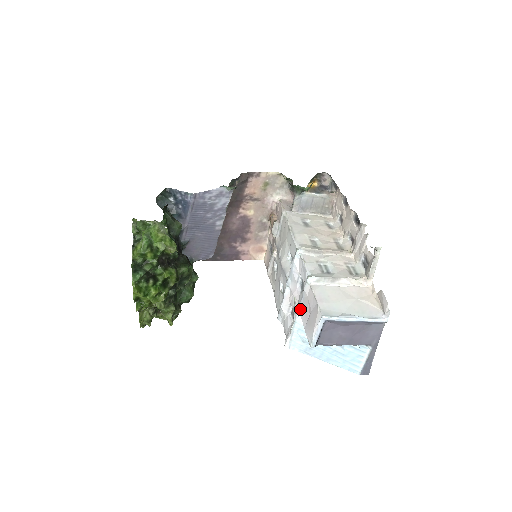
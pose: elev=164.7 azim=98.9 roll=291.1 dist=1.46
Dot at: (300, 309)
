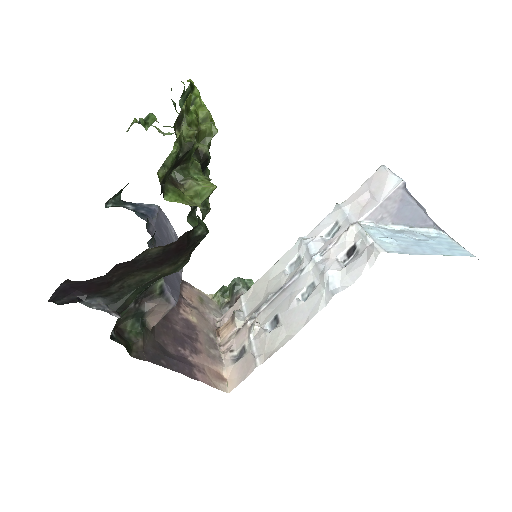
Dot at: (355, 219)
